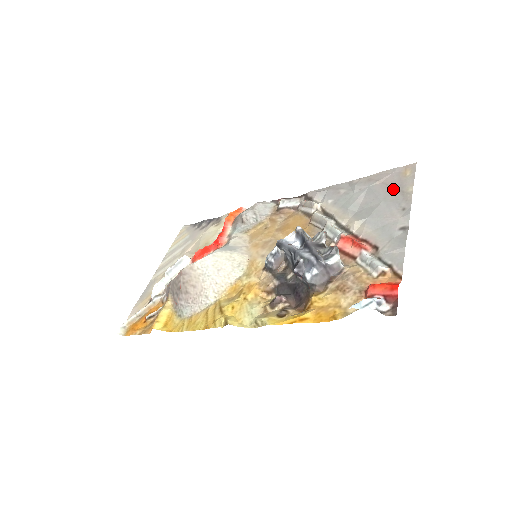
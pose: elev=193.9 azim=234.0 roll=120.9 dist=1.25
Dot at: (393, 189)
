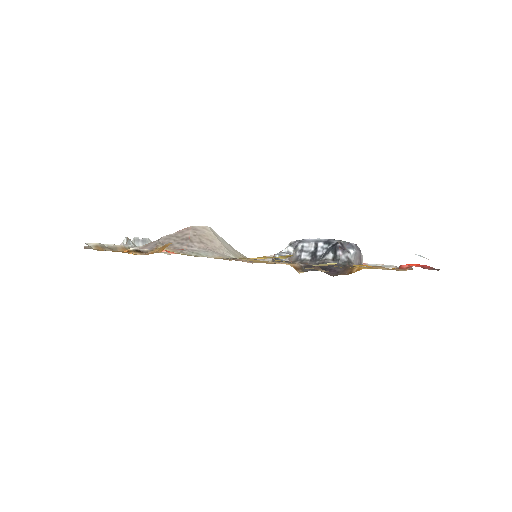
Dot at: occluded
